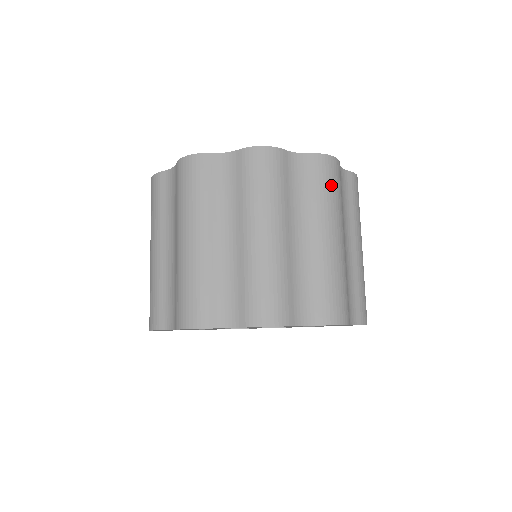
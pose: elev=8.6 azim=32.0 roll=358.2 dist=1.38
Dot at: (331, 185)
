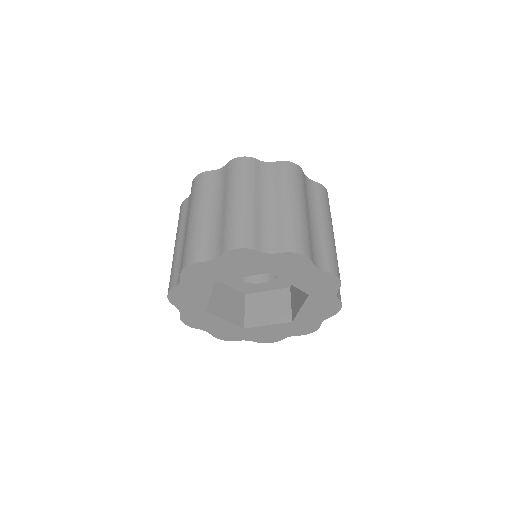
Dot at: (292, 176)
